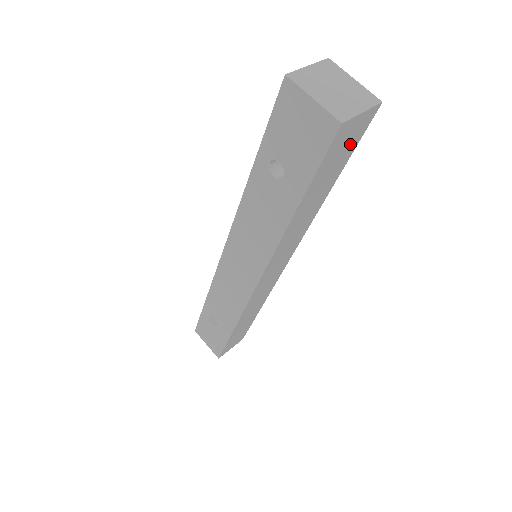
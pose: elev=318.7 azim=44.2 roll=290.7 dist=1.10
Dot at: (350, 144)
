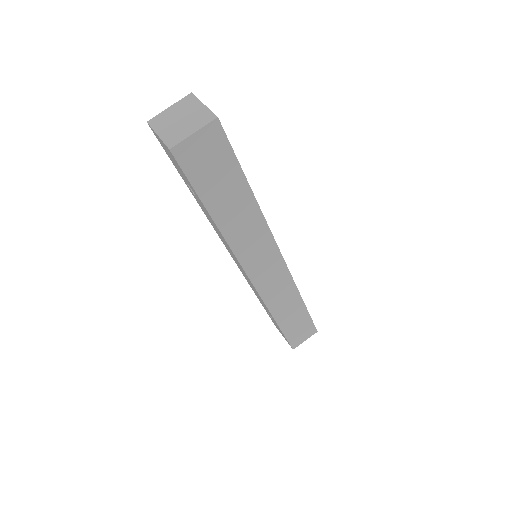
Dot at: (218, 156)
